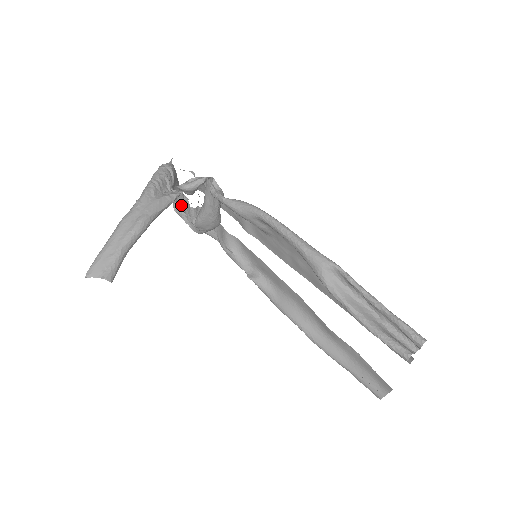
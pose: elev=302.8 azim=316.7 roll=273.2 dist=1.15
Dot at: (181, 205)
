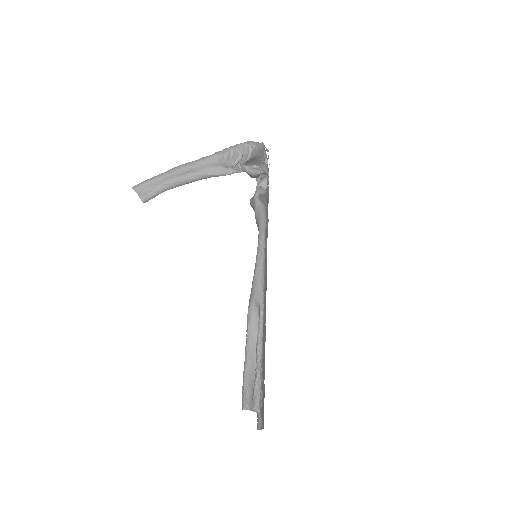
Dot at: (259, 180)
